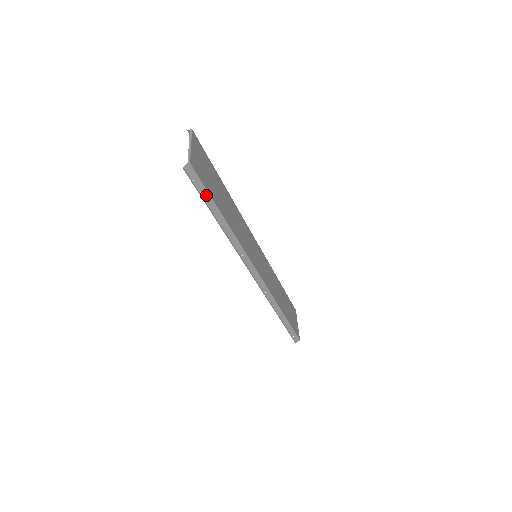
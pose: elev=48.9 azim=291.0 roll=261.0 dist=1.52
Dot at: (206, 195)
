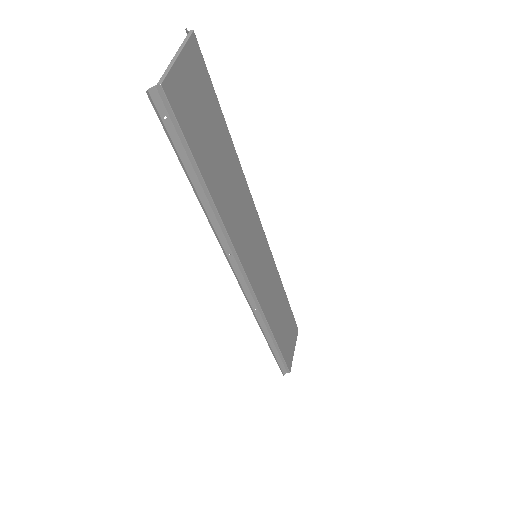
Dot at: (184, 149)
